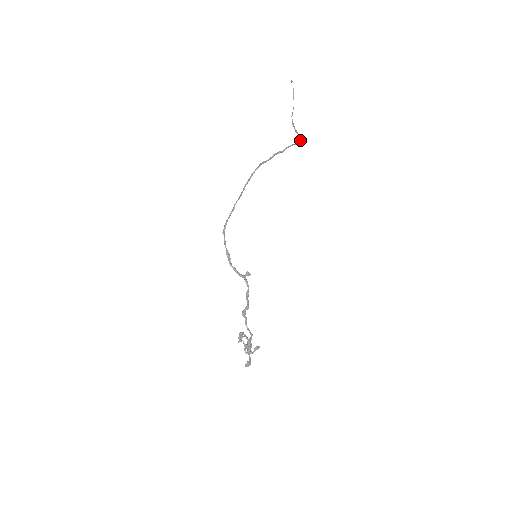
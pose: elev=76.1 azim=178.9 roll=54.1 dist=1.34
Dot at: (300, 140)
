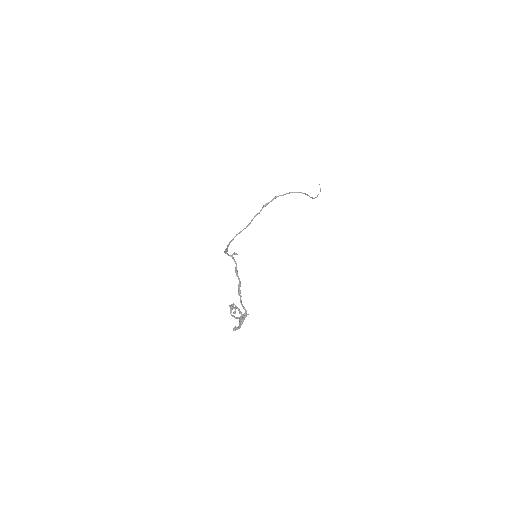
Dot at: (303, 193)
